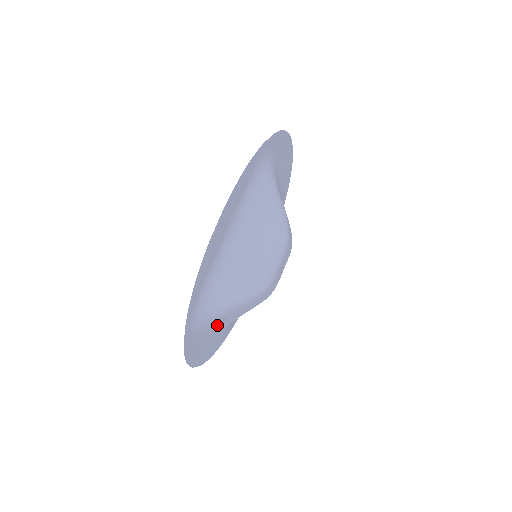
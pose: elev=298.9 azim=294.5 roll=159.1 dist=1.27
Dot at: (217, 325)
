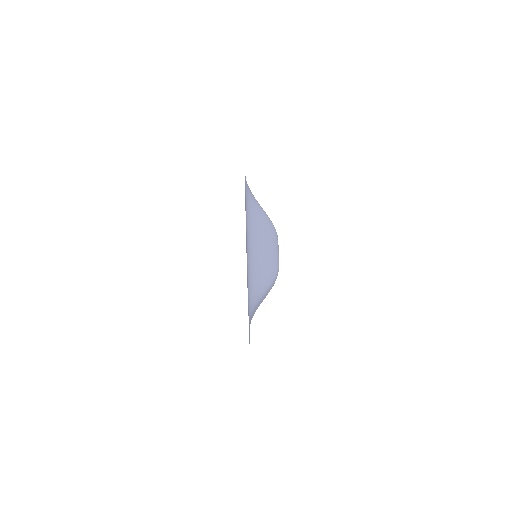
Dot at: occluded
